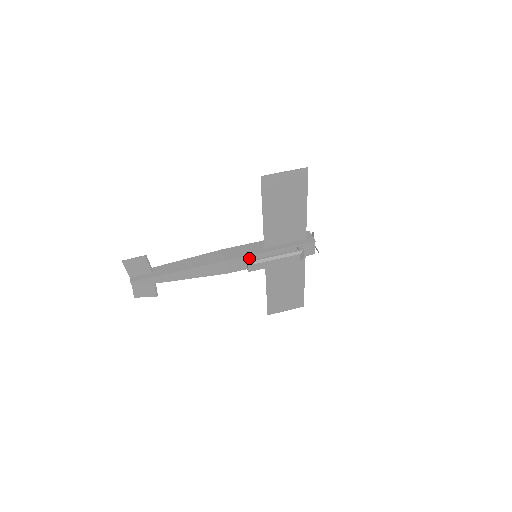
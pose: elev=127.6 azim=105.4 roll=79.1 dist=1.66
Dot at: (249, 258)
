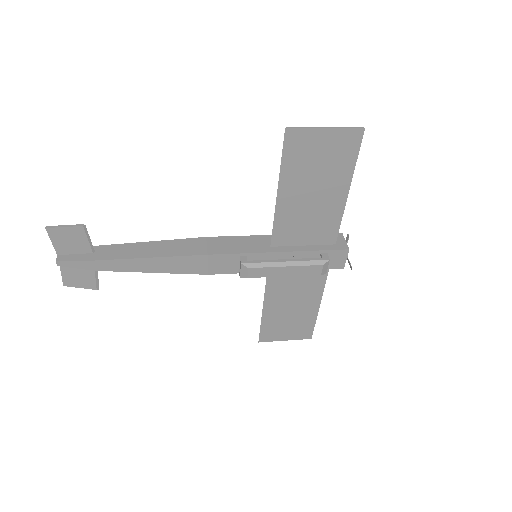
Dot at: (245, 257)
